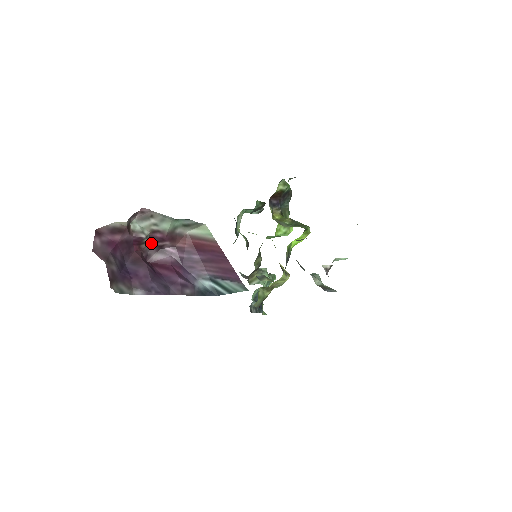
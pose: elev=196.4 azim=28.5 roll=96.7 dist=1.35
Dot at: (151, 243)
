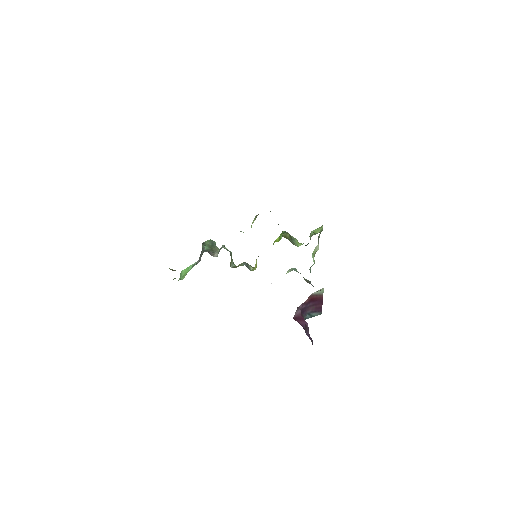
Dot at: occluded
